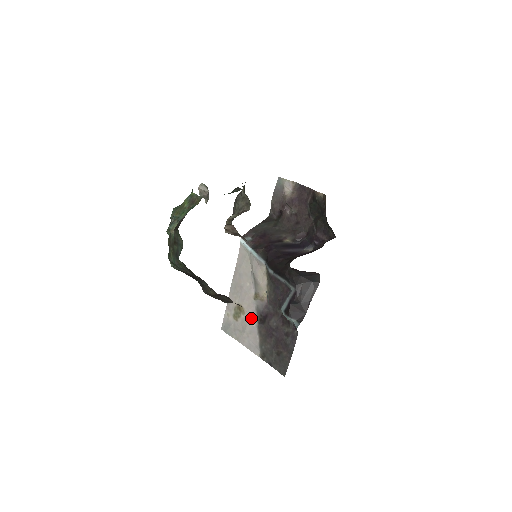
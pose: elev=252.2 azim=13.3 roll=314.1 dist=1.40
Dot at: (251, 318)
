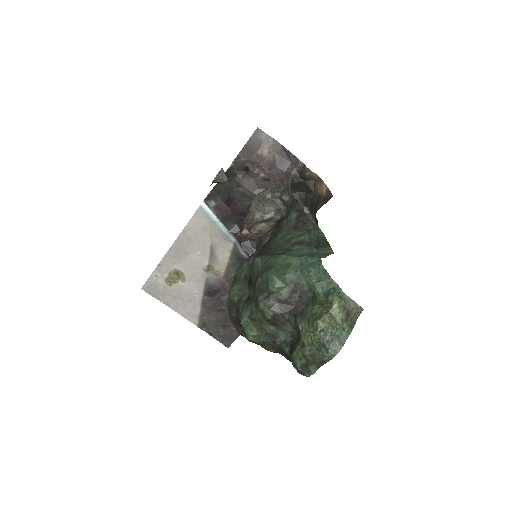
Dot at: (194, 288)
